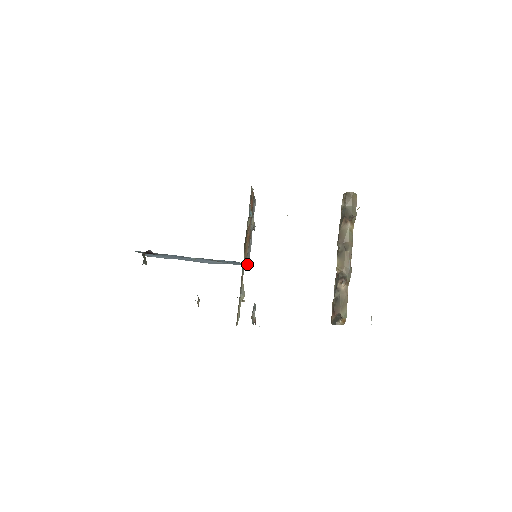
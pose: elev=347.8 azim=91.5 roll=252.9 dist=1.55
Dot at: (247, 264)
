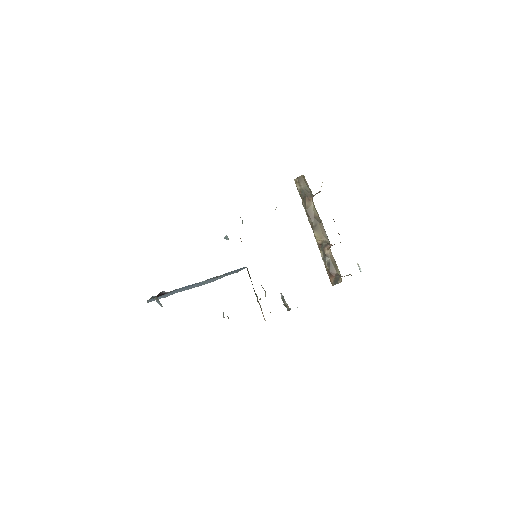
Dot at: occluded
